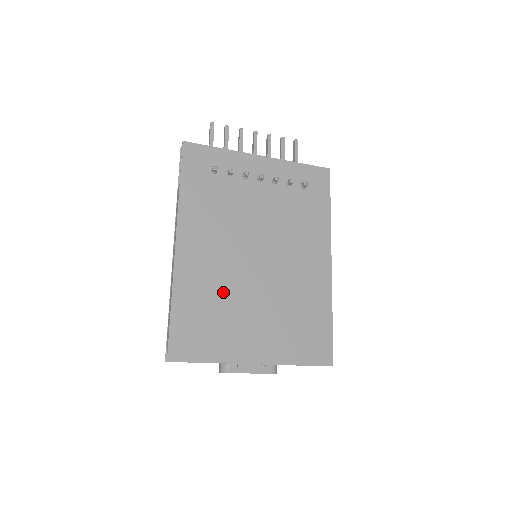
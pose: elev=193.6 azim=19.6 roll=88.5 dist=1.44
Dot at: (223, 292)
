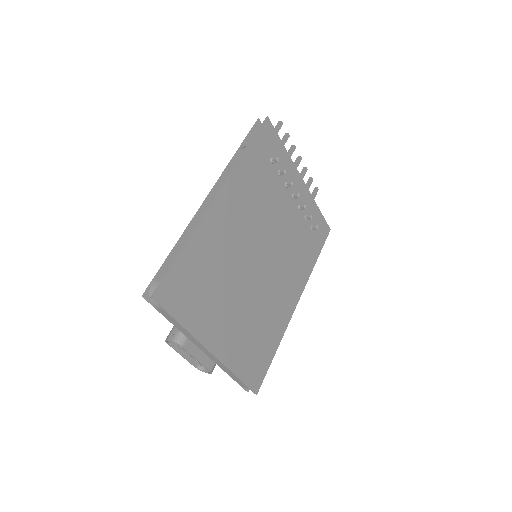
Dot at: (225, 267)
